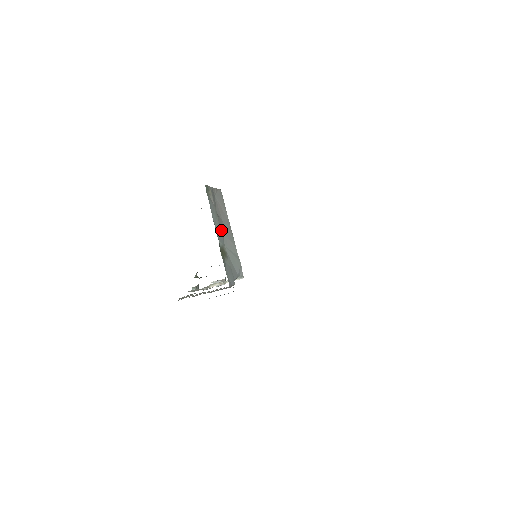
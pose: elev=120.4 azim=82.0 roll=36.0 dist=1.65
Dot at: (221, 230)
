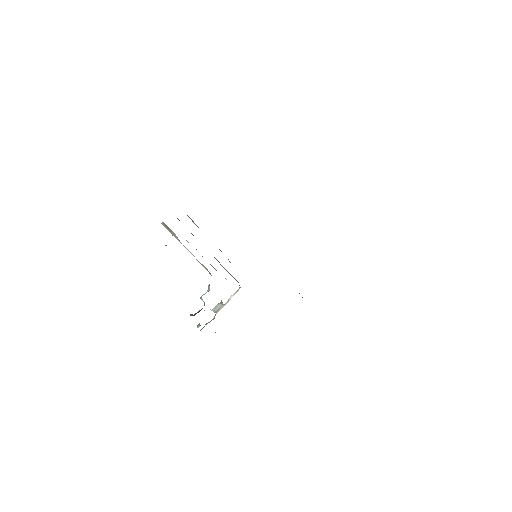
Dot at: occluded
